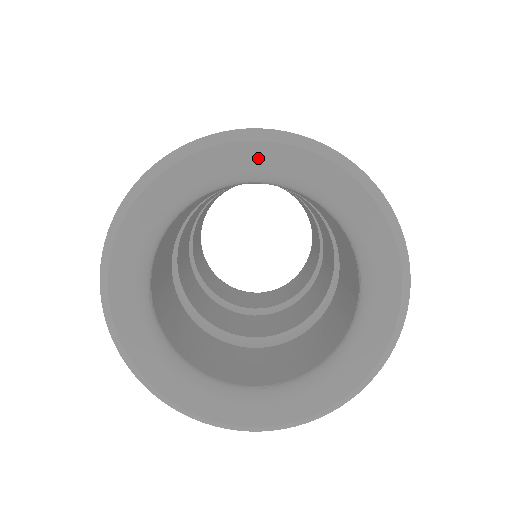
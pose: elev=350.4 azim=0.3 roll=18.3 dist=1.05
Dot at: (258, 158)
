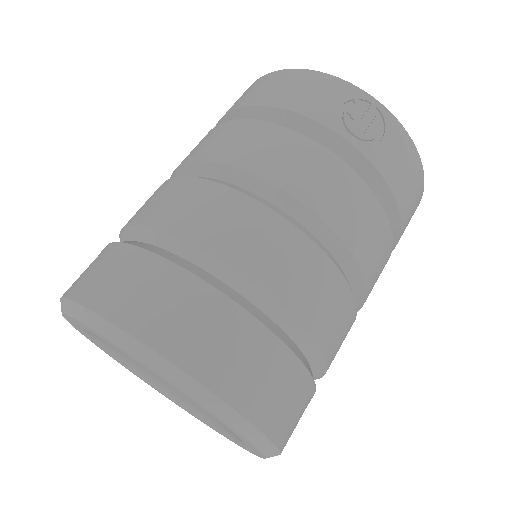
Dot at: (142, 364)
